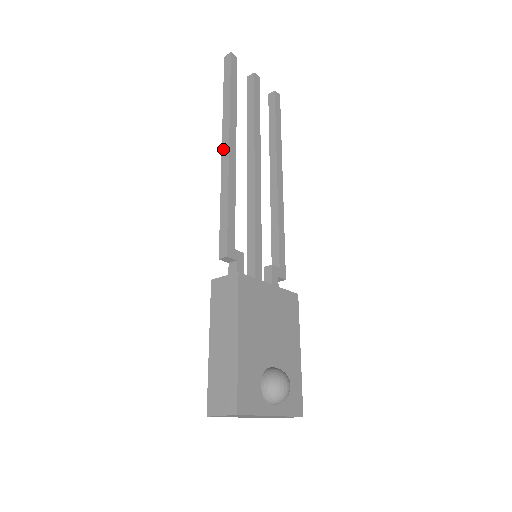
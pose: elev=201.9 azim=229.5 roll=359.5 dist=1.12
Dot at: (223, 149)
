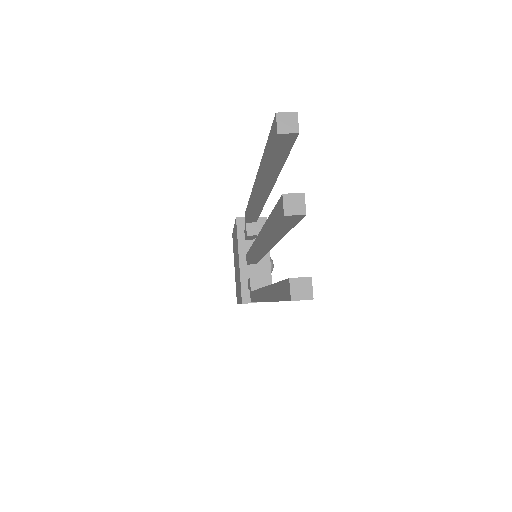
Dot at: occluded
